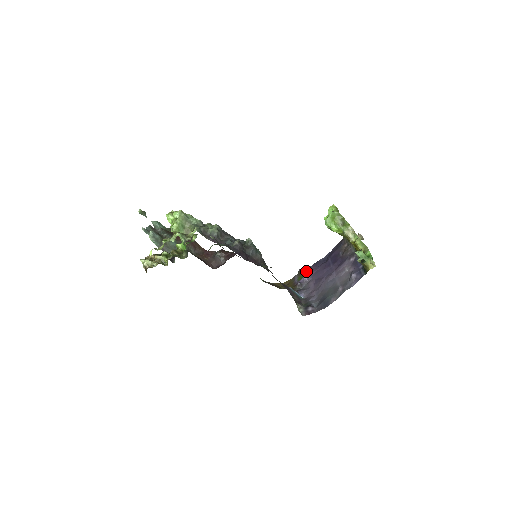
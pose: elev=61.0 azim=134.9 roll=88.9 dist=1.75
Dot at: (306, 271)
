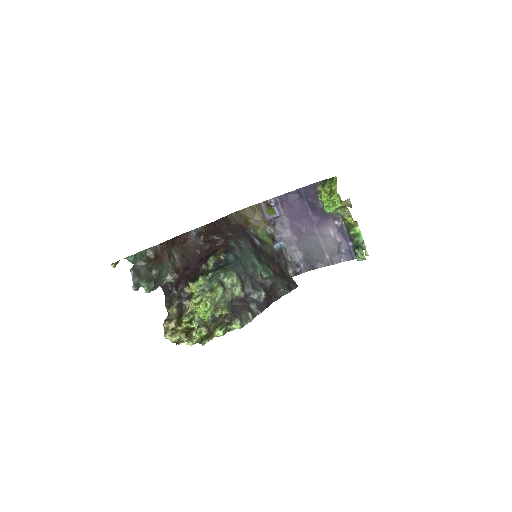
Dot at: (276, 205)
